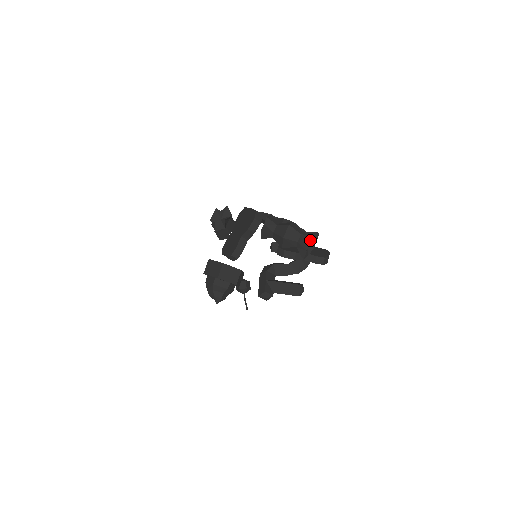
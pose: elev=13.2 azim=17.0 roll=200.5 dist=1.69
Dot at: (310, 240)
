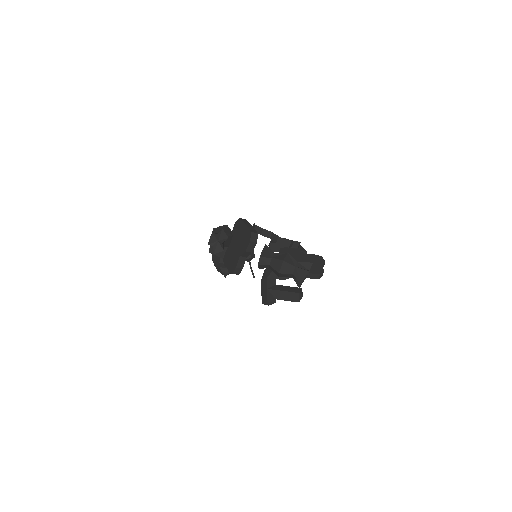
Dot at: (304, 274)
